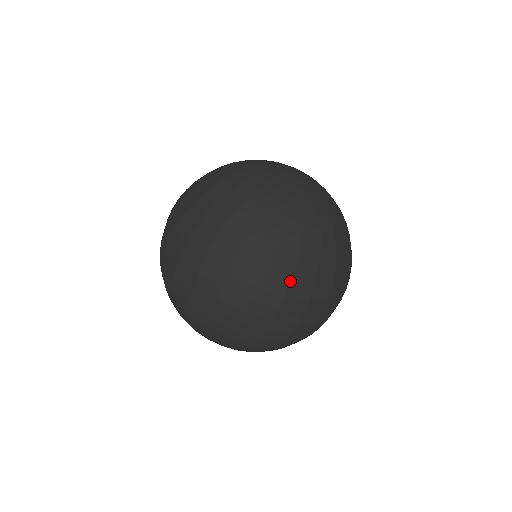
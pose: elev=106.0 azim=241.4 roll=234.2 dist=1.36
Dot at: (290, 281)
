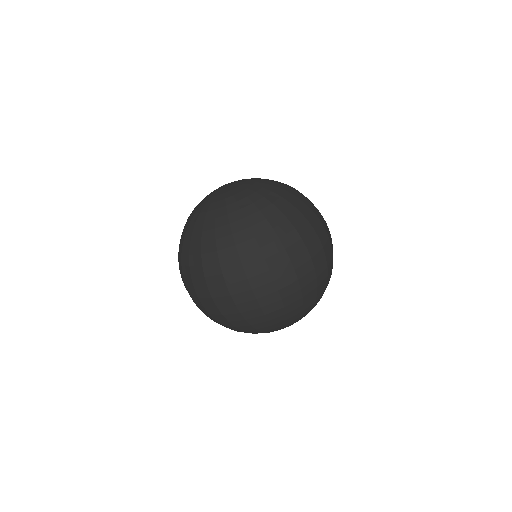
Dot at: (284, 248)
